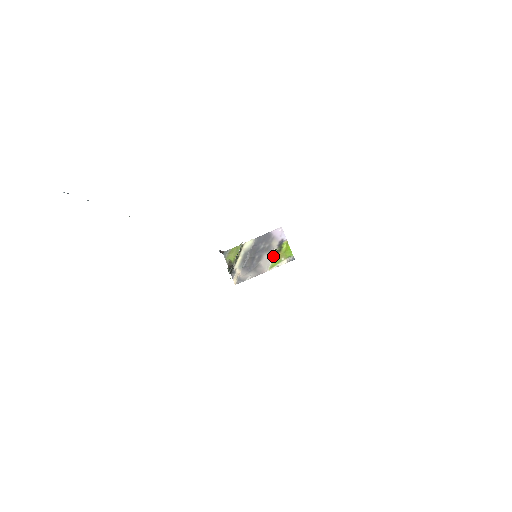
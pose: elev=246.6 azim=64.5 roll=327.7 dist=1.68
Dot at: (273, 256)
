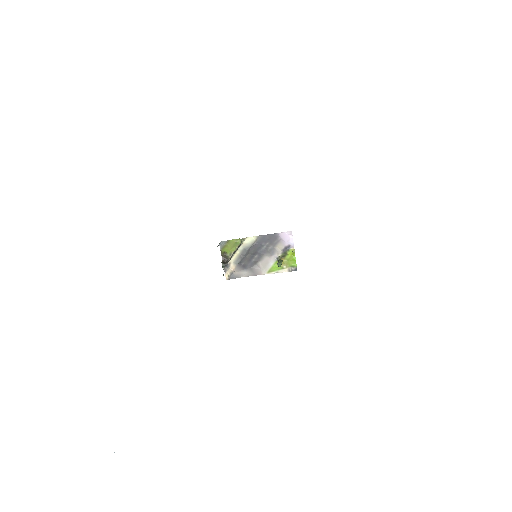
Dot at: (275, 261)
